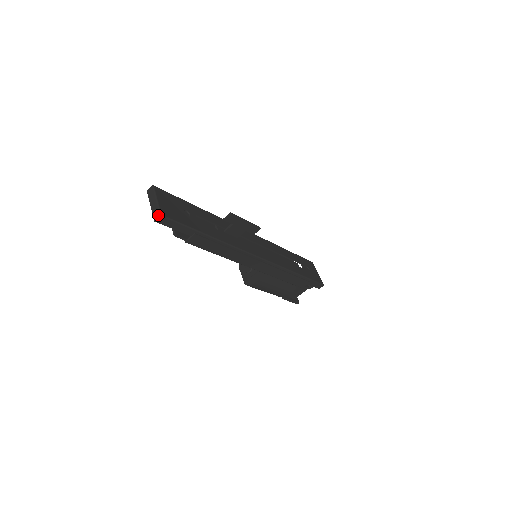
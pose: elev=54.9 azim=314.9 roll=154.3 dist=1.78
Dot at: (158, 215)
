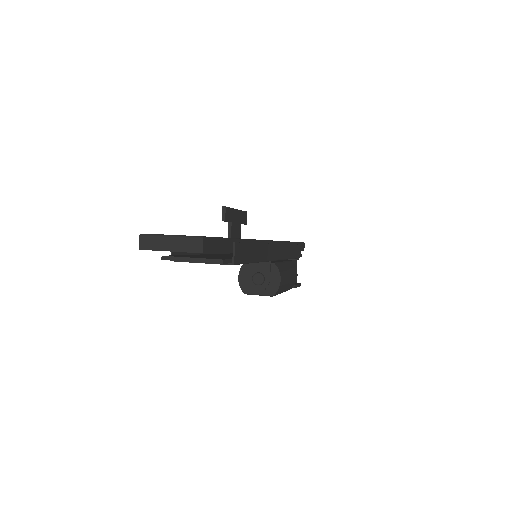
Dot at: (199, 241)
